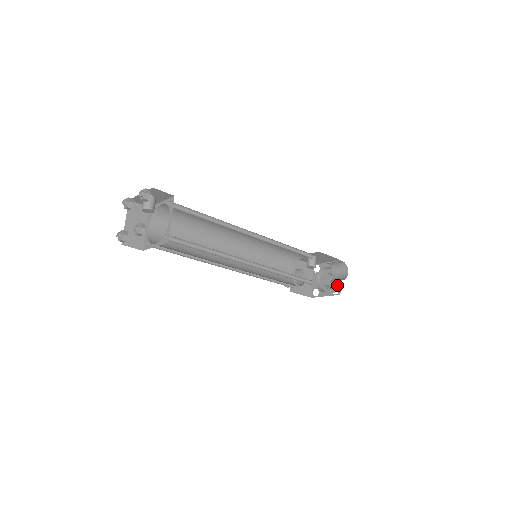
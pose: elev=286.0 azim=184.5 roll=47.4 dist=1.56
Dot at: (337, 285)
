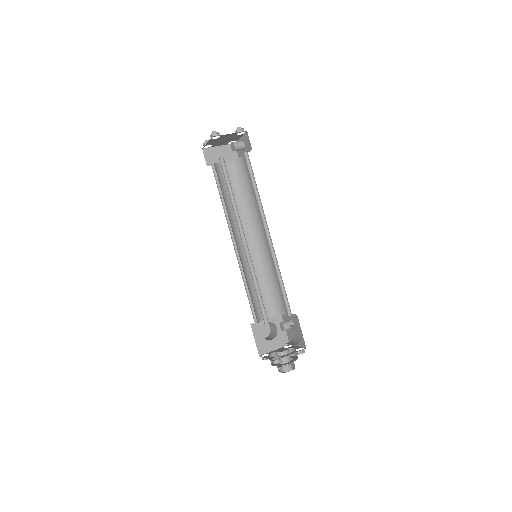
Dot at: (282, 356)
